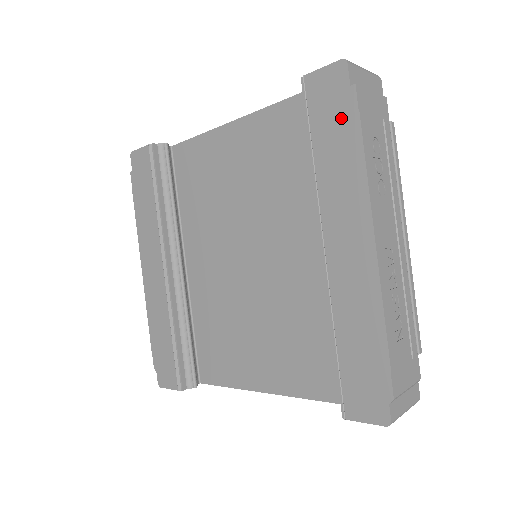
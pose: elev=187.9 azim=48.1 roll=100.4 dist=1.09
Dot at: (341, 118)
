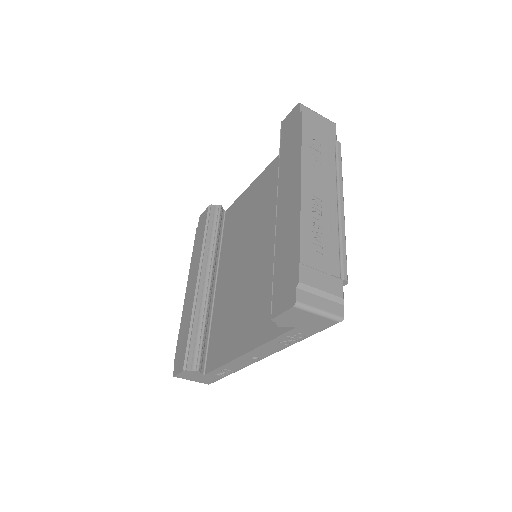
Dot at: (294, 131)
